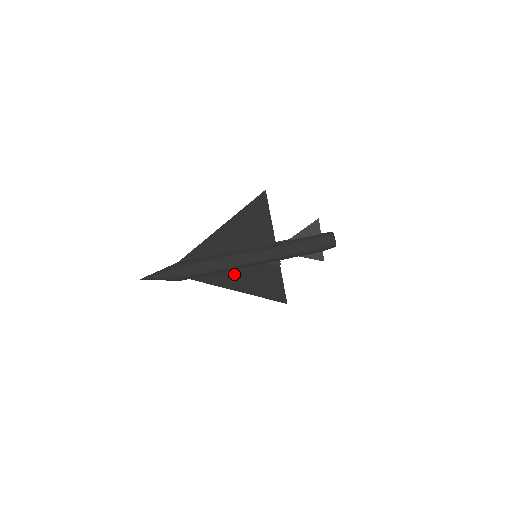
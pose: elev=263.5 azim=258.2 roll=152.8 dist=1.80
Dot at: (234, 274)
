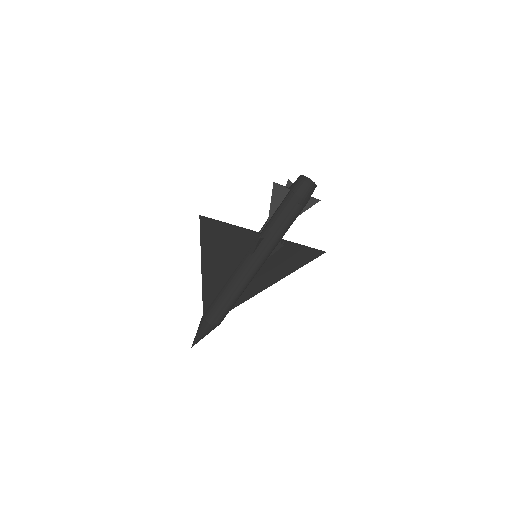
Dot at: (255, 280)
